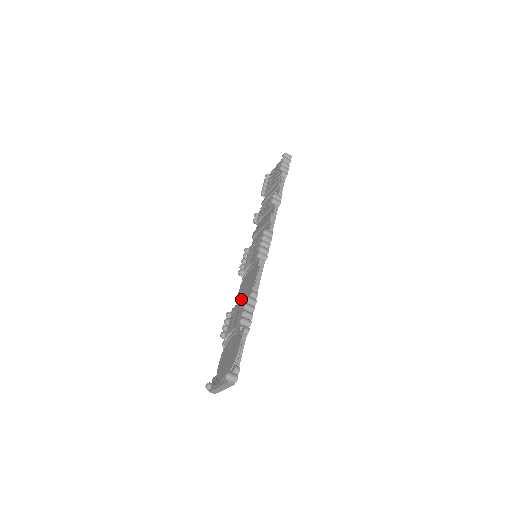
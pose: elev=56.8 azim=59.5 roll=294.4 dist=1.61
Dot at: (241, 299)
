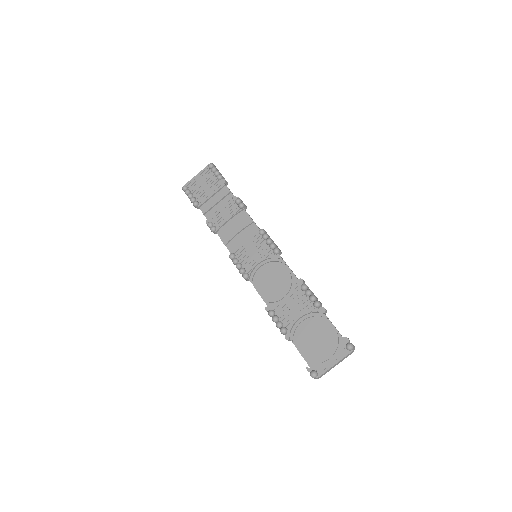
Dot at: (276, 294)
